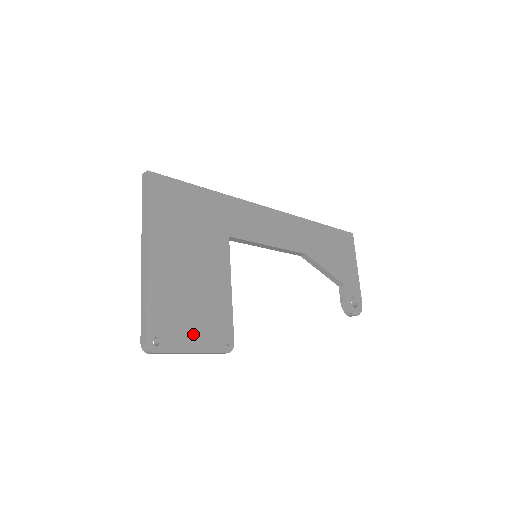
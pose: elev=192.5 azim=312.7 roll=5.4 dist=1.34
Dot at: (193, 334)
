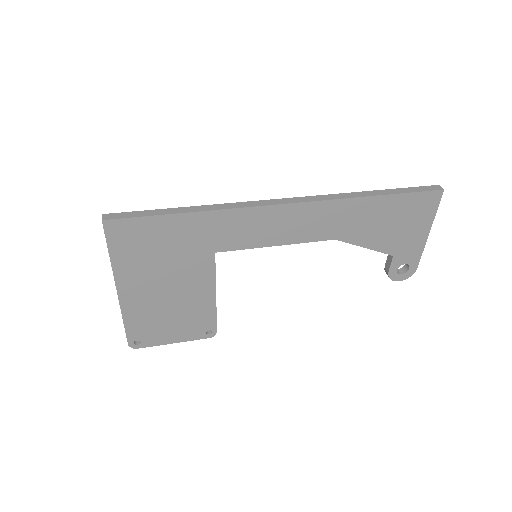
Dot at: (172, 333)
